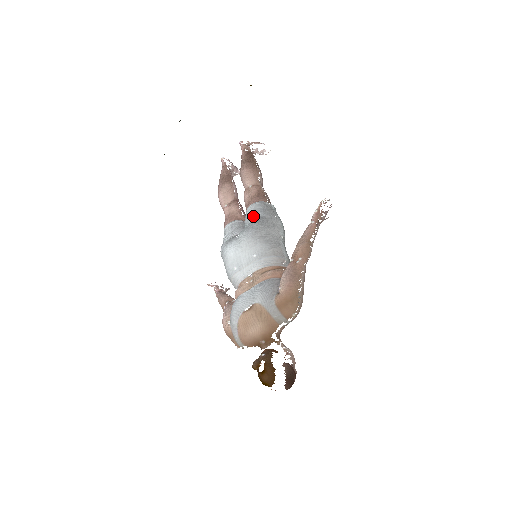
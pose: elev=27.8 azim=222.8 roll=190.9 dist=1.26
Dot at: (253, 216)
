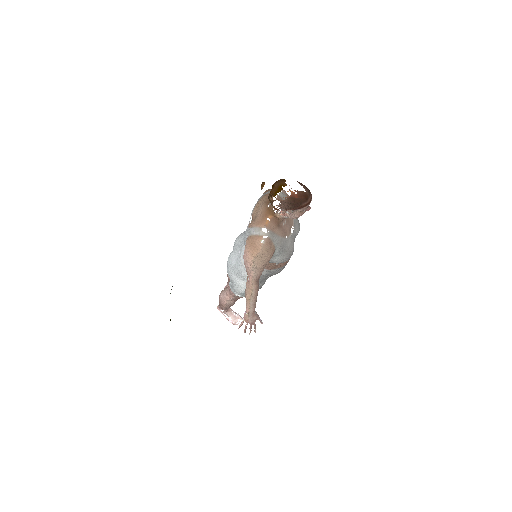
Dot at: occluded
